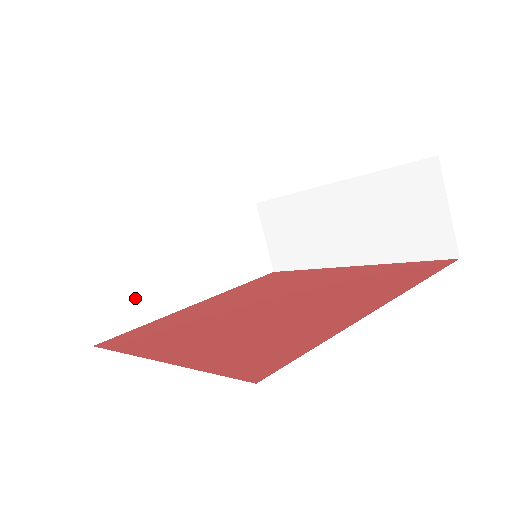
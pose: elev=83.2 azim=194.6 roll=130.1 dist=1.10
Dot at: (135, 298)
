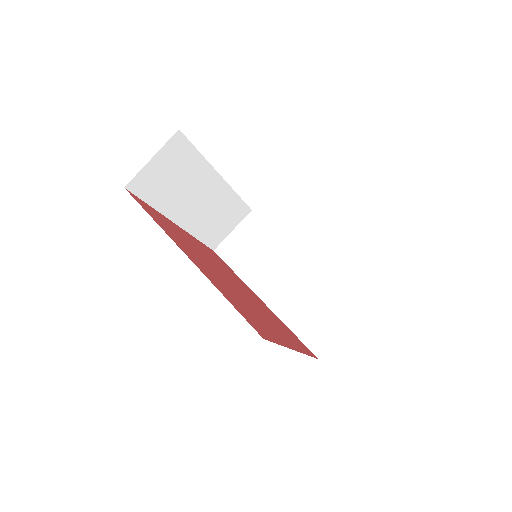
Dot at: (166, 189)
